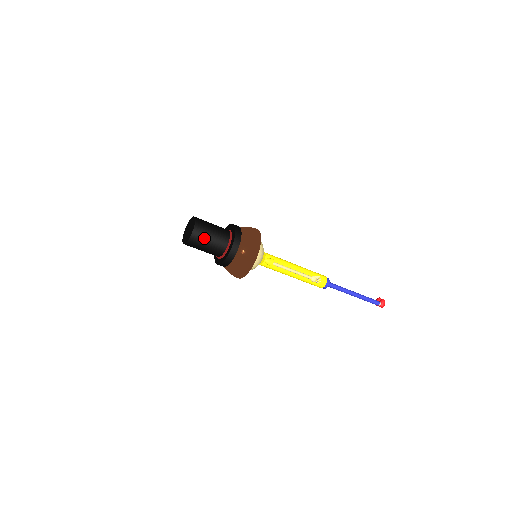
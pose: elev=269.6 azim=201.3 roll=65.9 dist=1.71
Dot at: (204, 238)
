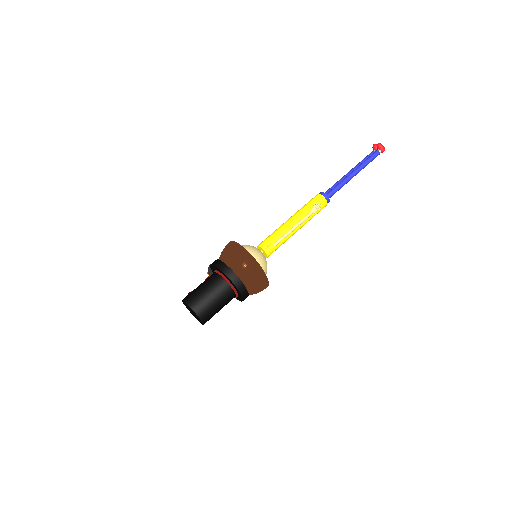
Dot at: (210, 307)
